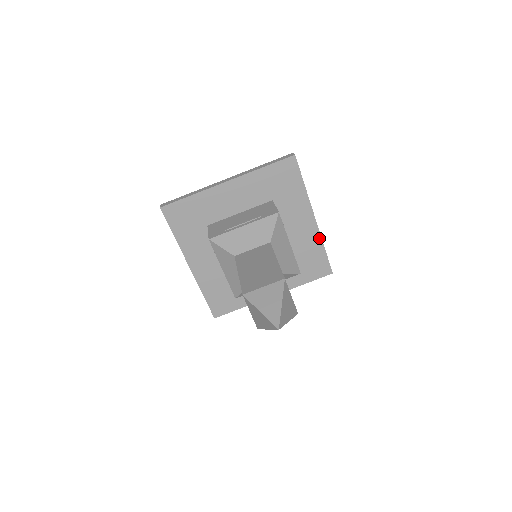
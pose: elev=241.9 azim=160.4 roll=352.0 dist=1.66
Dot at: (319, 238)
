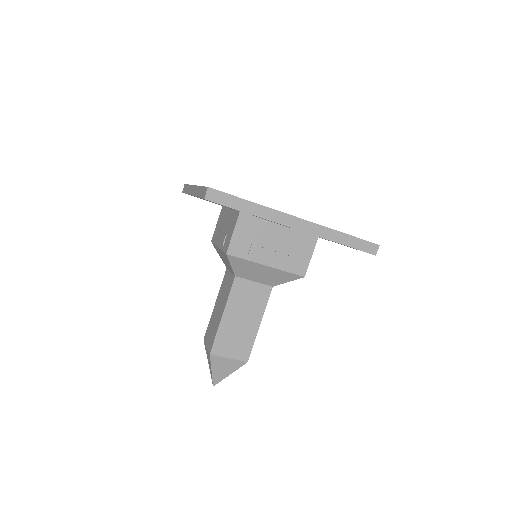
Dot at: occluded
